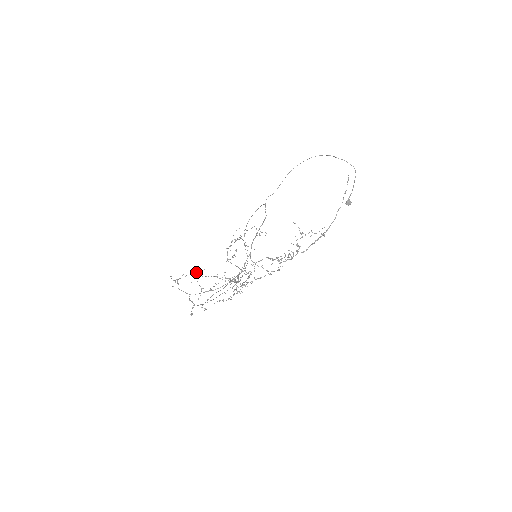
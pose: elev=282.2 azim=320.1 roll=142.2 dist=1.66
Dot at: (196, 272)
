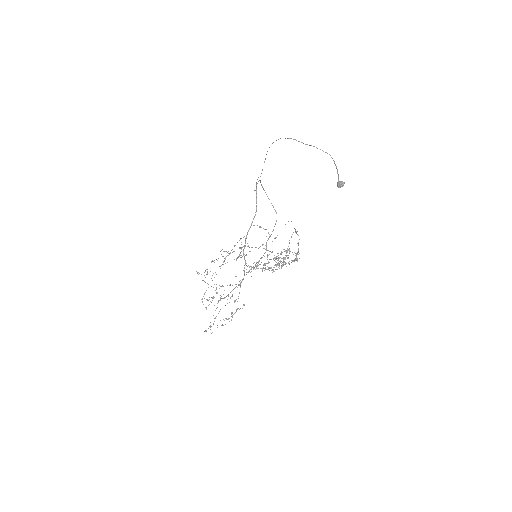
Dot at: occluded
